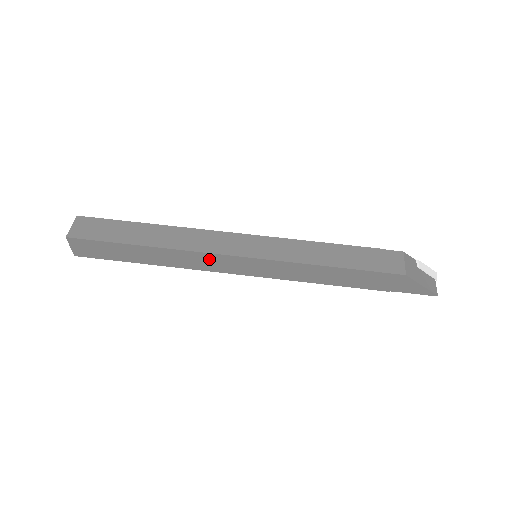
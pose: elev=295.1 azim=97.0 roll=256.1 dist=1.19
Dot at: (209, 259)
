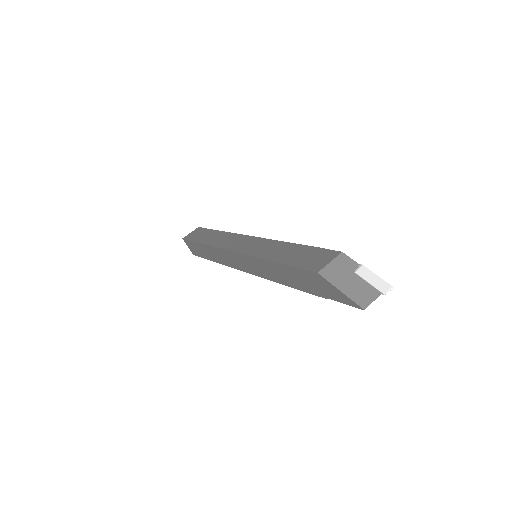
Dot at: (226, 255)
